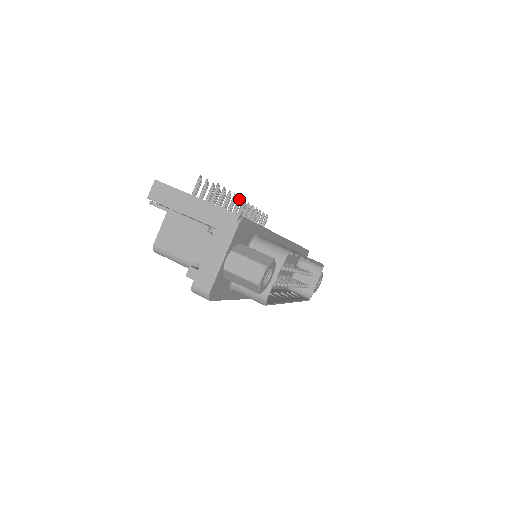
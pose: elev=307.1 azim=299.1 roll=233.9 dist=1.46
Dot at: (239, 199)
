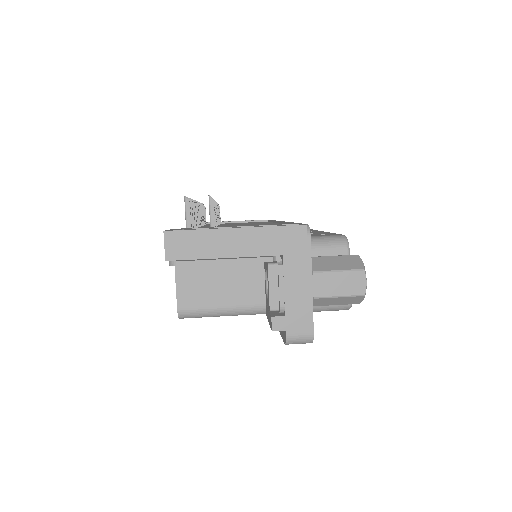
Dot at: occluded
